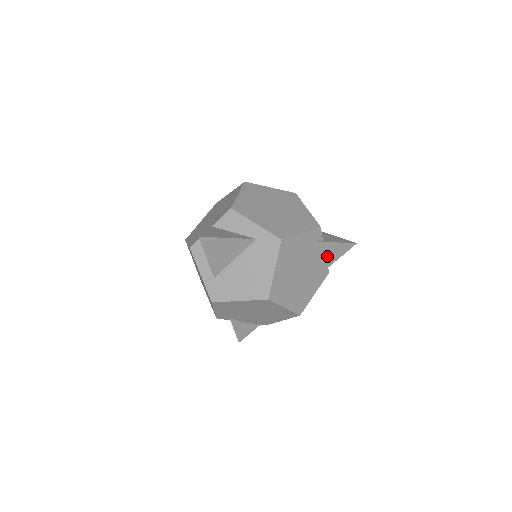
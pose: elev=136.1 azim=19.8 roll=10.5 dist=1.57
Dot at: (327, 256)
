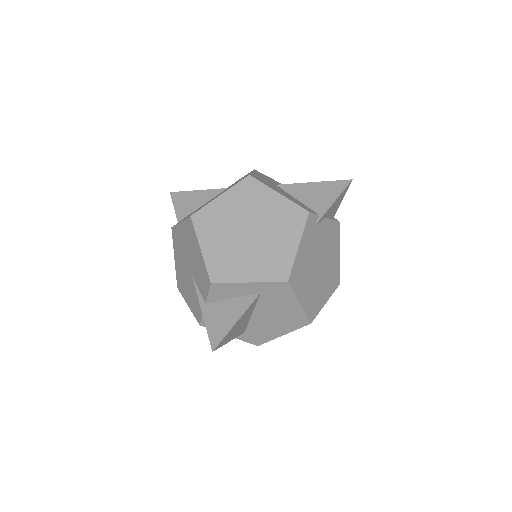
Dot at: (329, 215)
